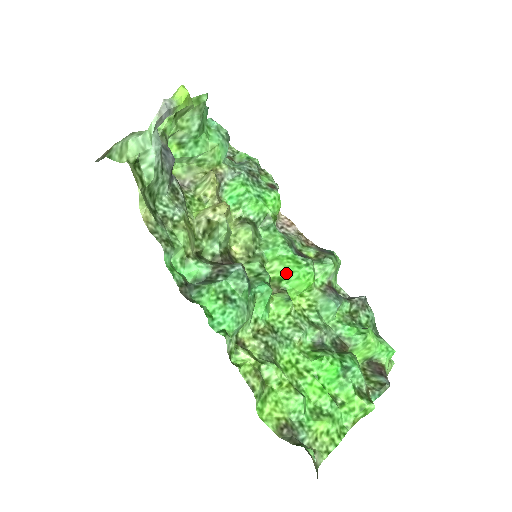
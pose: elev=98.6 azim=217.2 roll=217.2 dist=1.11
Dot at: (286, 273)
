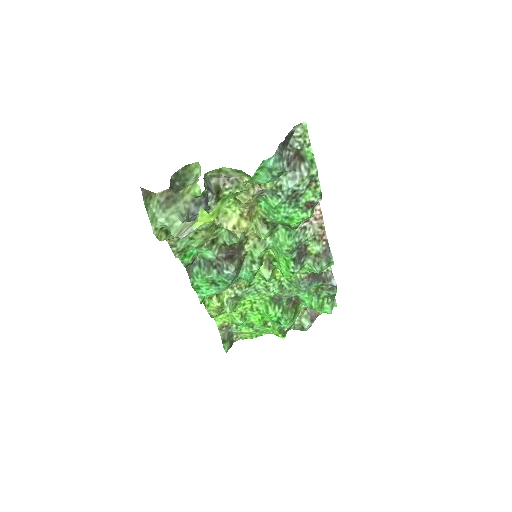
Dot at: (279, 263)
